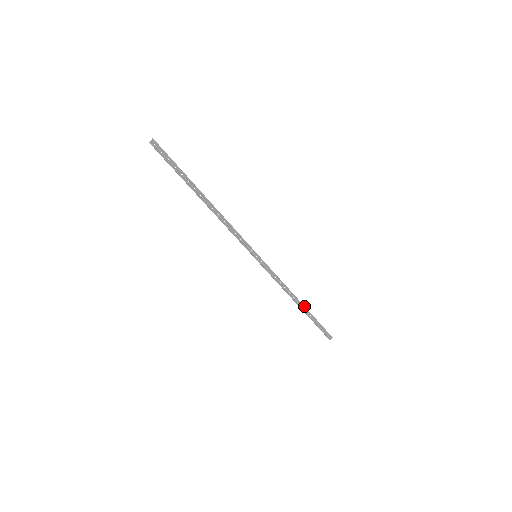
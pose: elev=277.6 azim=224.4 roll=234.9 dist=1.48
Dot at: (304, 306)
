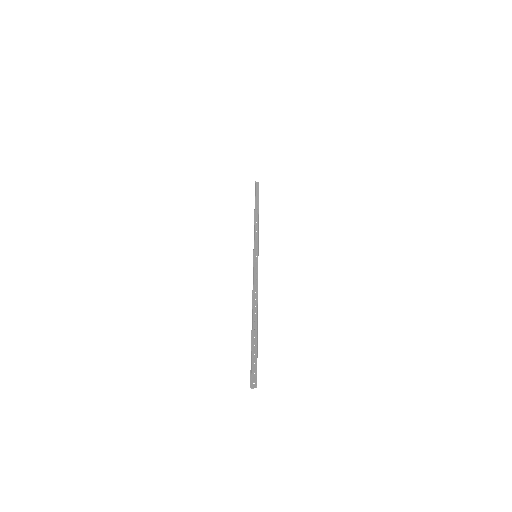
Dot at: occluded
